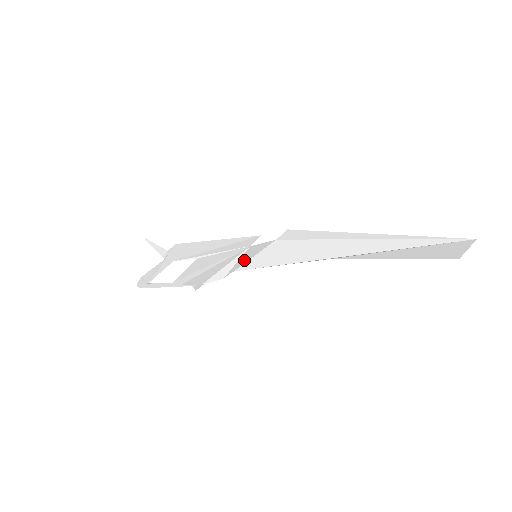
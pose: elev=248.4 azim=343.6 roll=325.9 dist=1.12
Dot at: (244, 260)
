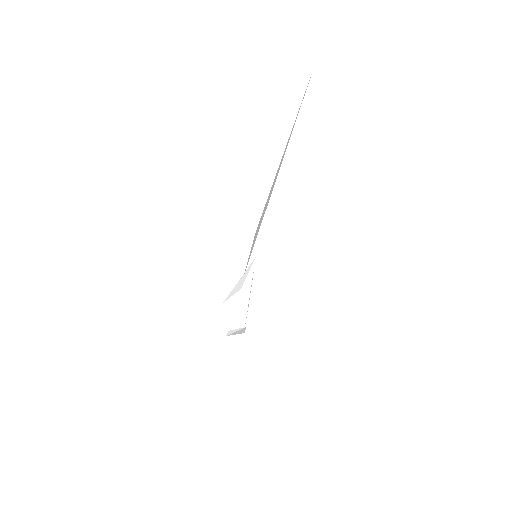
Dot at: occluded
